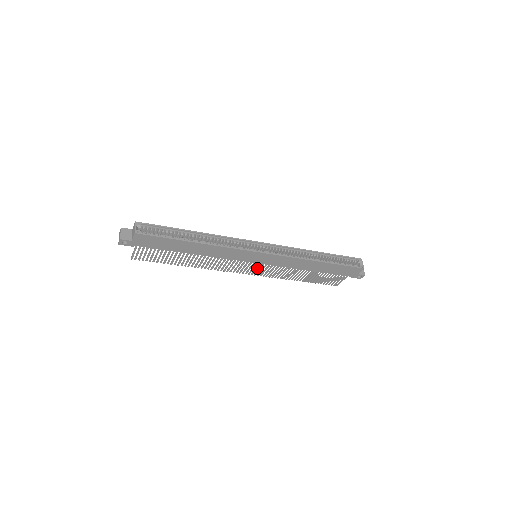
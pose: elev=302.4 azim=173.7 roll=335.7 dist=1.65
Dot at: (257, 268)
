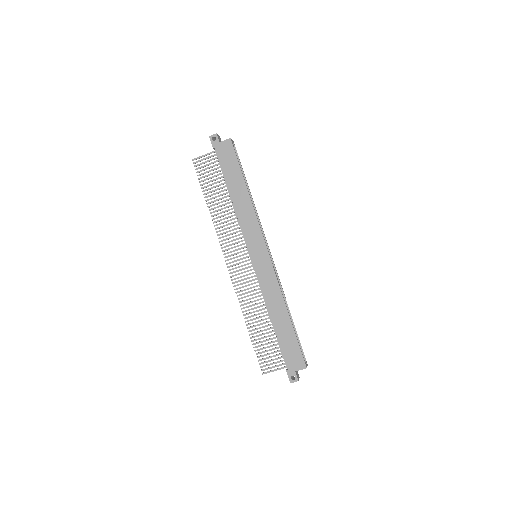
Dot at: (242, 269)
